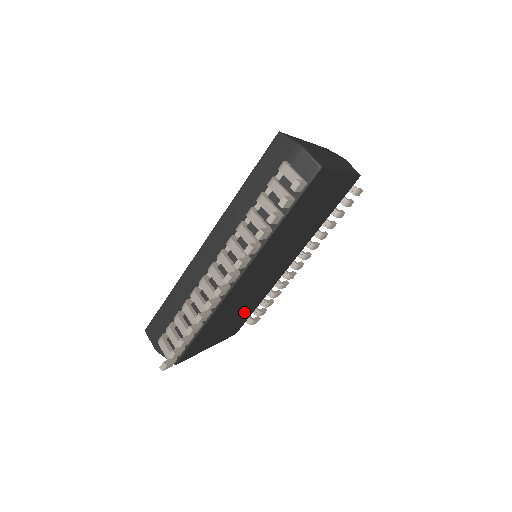
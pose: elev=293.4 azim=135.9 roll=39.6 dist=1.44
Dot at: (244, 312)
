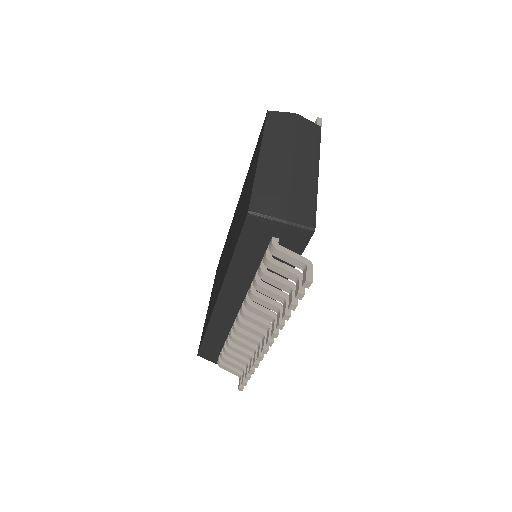
Dot at: occluded
